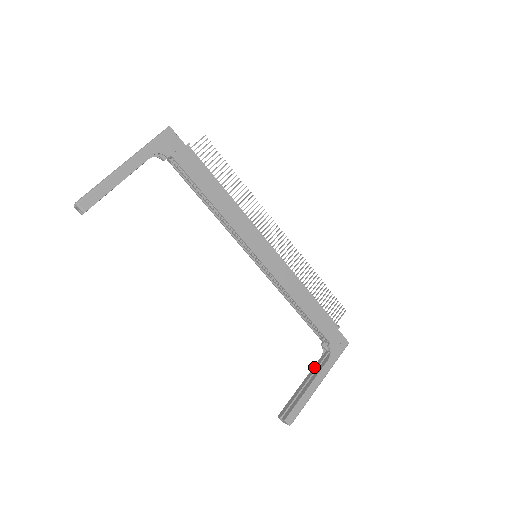
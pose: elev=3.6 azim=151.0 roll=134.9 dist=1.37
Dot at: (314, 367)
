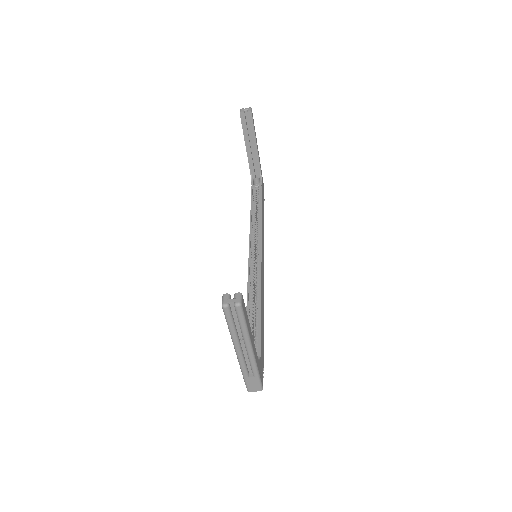
Dot at: occluded
